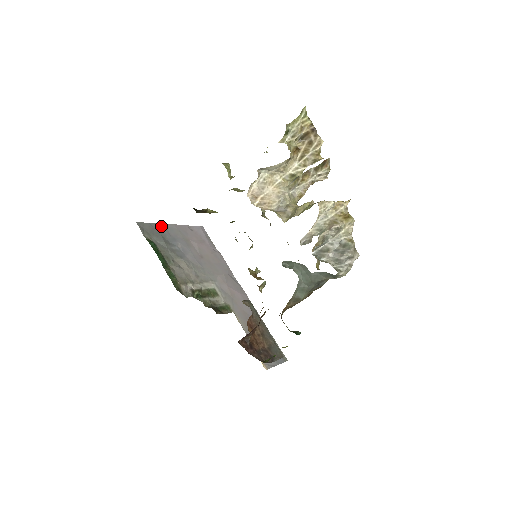
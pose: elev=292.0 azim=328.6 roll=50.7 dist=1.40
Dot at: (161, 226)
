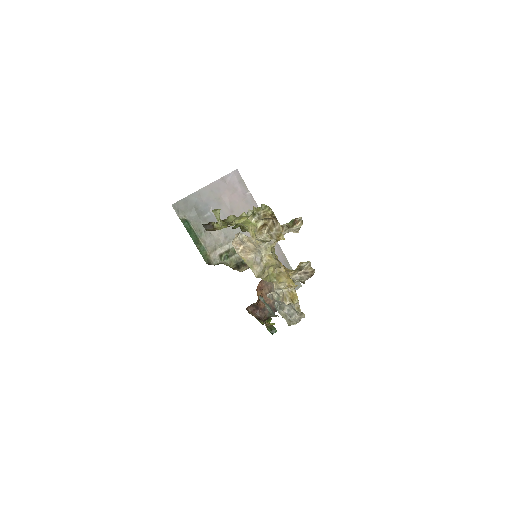
Dot at: (194, 195)
